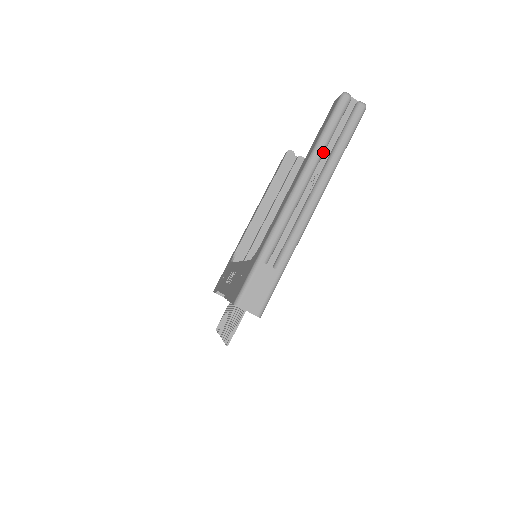
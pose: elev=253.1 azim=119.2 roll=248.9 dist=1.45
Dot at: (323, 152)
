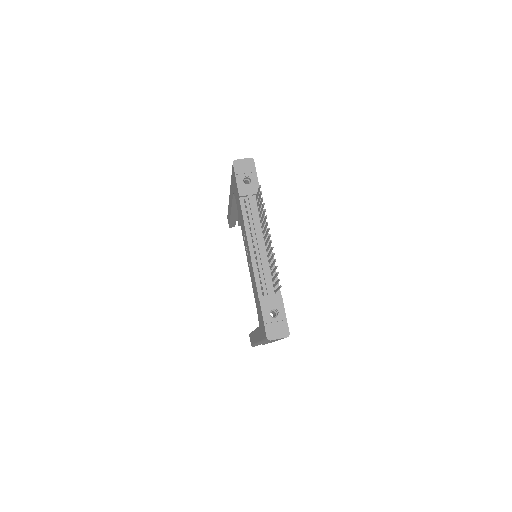
Dot at: occluded
